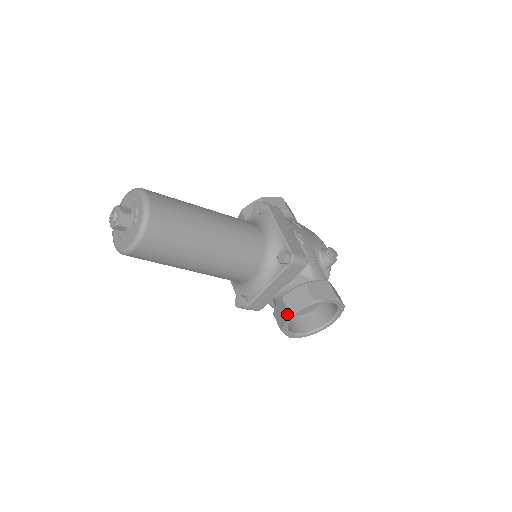
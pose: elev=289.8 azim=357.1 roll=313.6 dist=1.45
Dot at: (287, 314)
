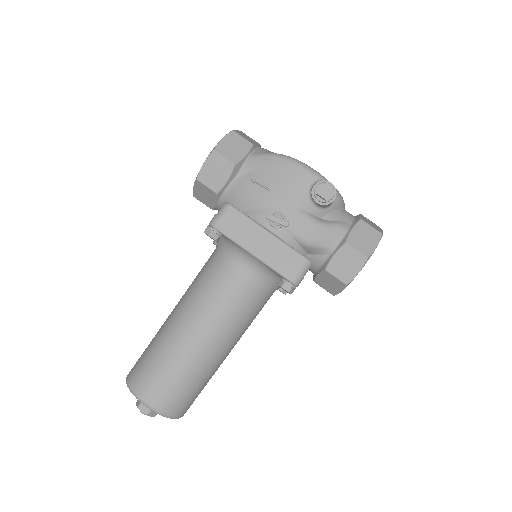
Dot at: (331, 293)
